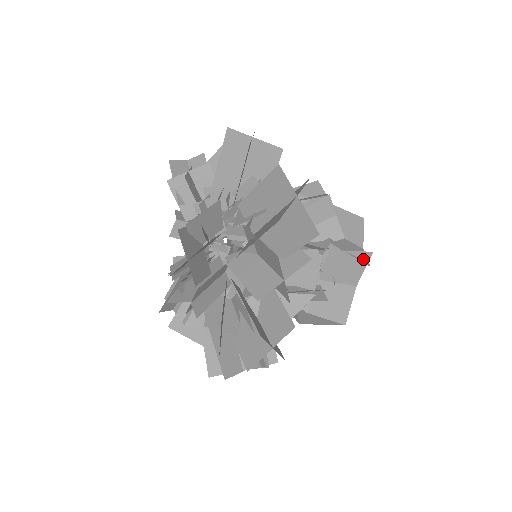
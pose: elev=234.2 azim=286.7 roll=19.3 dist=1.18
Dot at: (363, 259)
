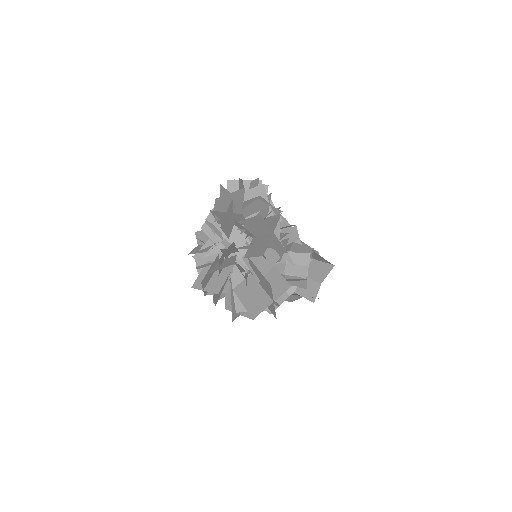
Dot at: (313, 297)
